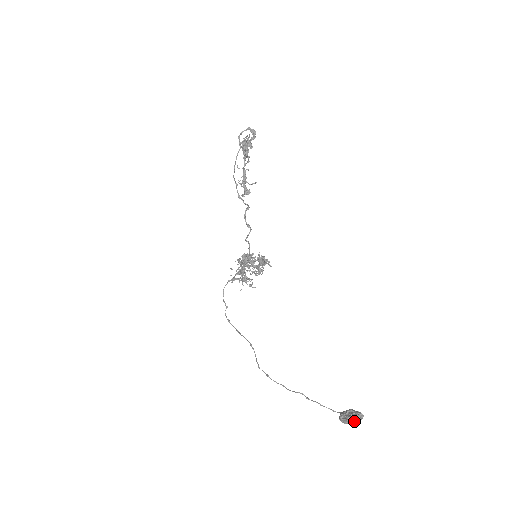
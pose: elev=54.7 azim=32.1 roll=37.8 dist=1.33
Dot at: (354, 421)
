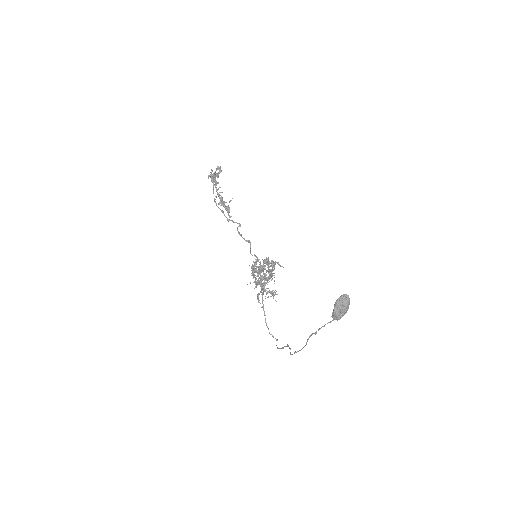
Dot at: (340, 305)
